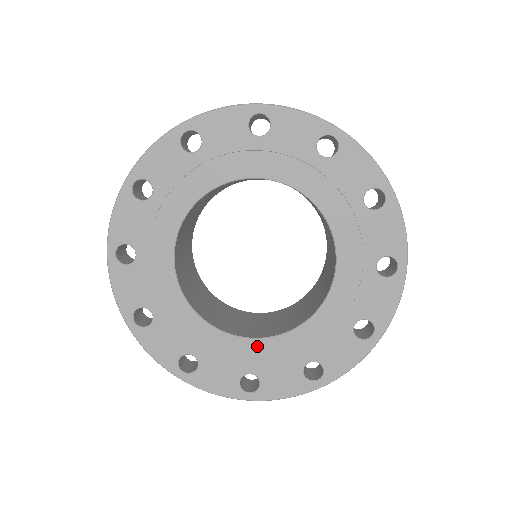
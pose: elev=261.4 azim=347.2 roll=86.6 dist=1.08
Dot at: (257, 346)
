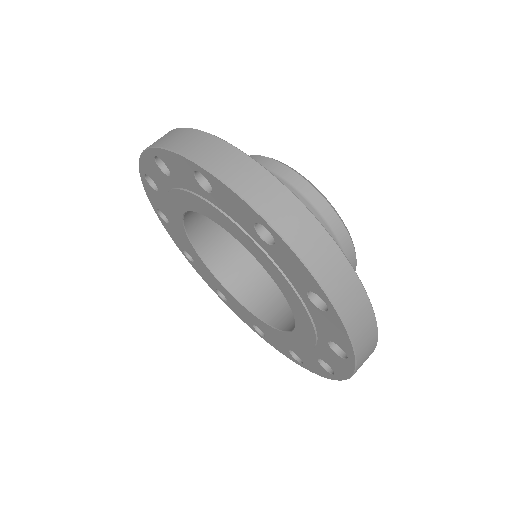
Dot at: (228, 294)
